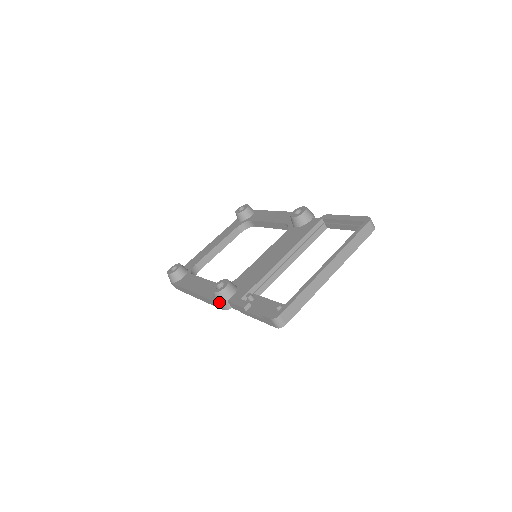
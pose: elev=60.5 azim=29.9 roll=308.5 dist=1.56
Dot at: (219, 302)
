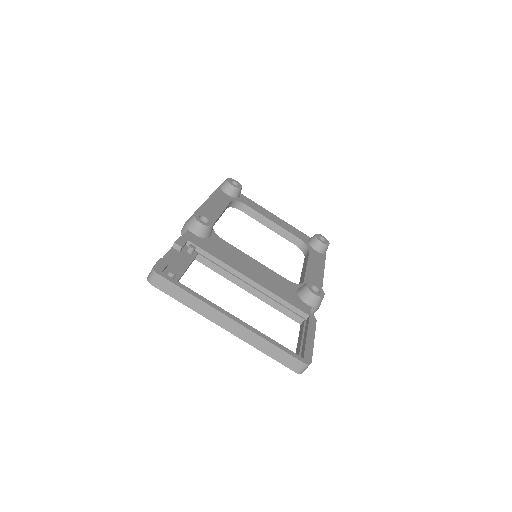
Dot at: (186, 222)
